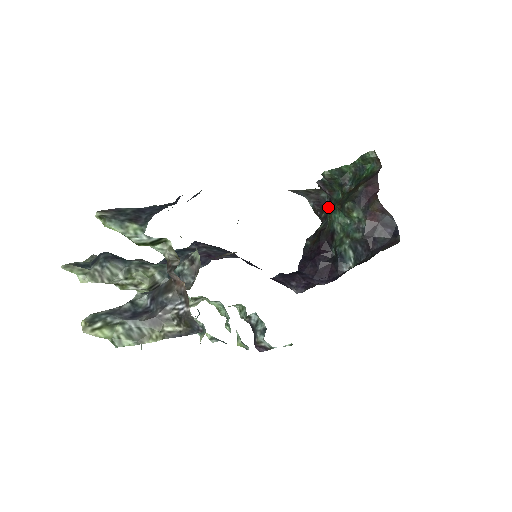
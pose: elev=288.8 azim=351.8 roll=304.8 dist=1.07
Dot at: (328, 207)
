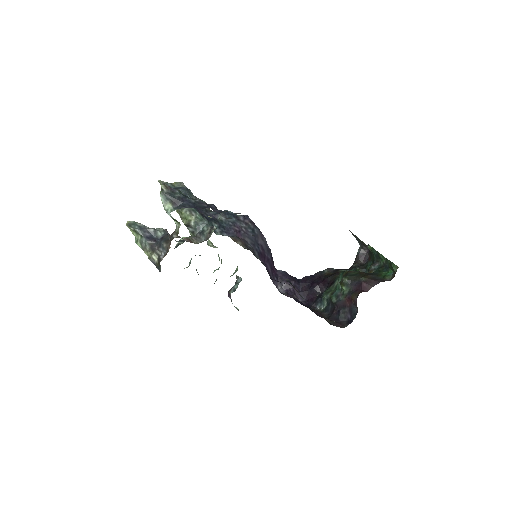
Dot at: (364, 264)
